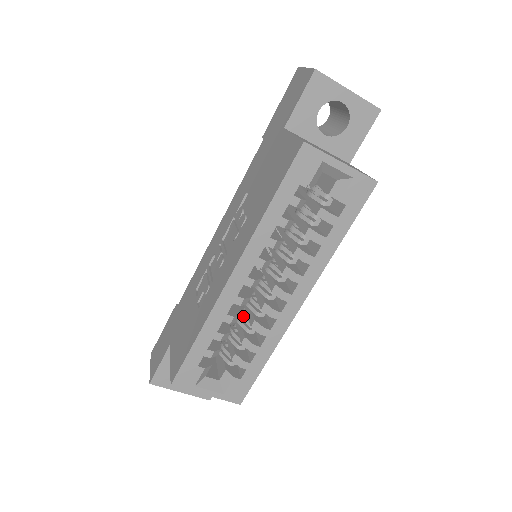
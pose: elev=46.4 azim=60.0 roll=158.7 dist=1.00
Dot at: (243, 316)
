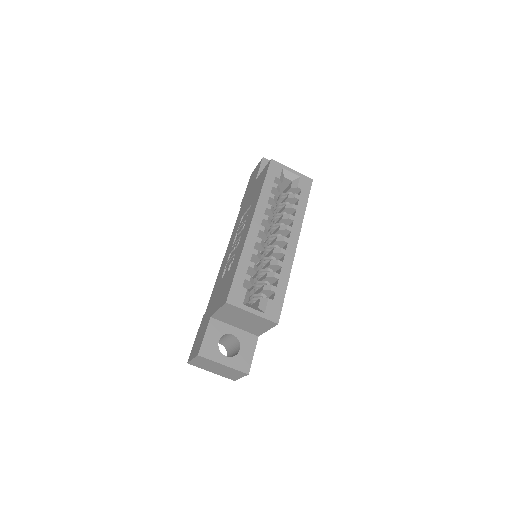
Dot at: (261, 269)
